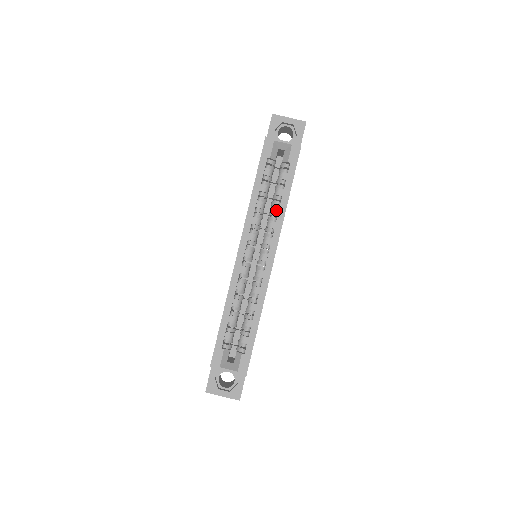
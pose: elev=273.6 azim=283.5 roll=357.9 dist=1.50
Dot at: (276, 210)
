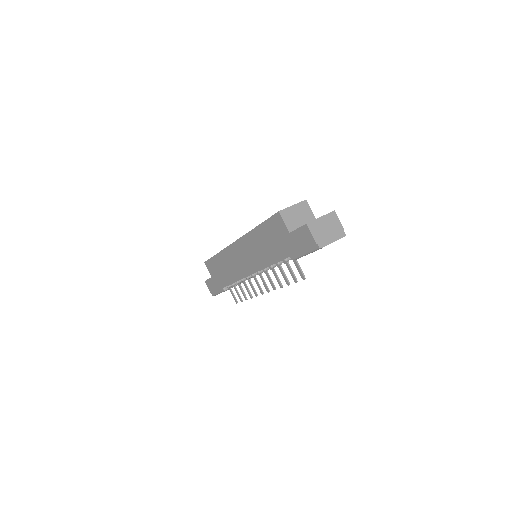
Dot at: occluded
